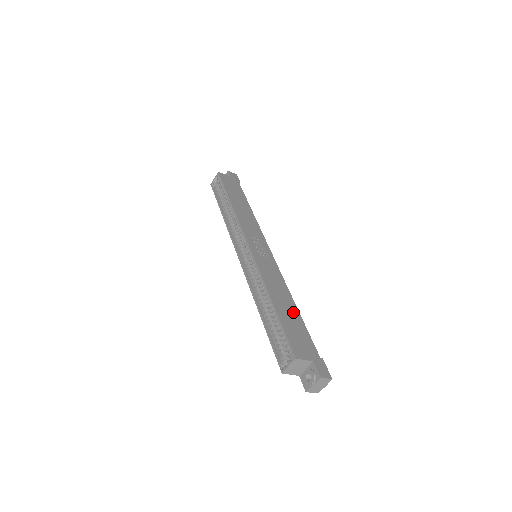
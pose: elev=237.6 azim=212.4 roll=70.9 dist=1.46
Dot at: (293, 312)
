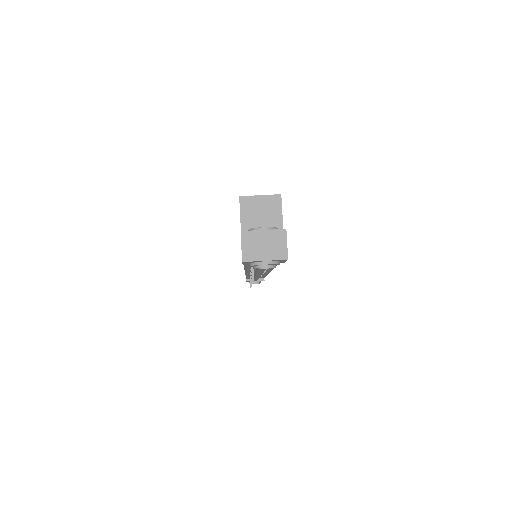
Dot at: occluded
